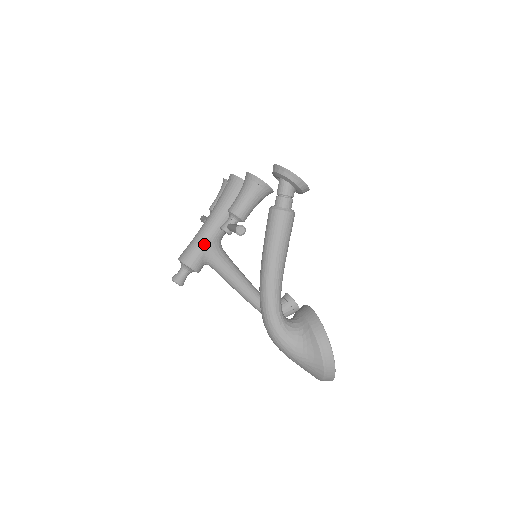
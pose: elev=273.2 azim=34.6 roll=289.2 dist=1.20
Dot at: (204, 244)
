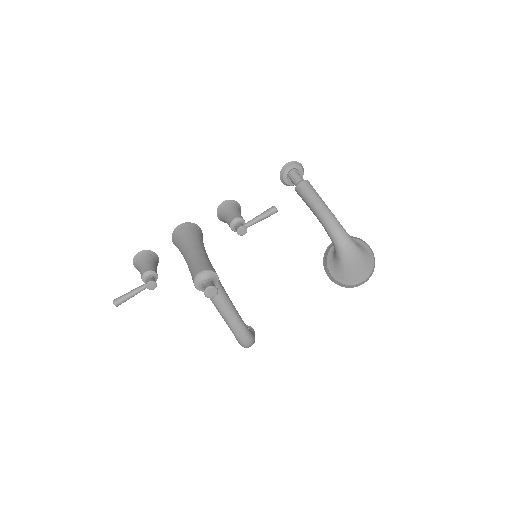
Dot at: (209, 261)
